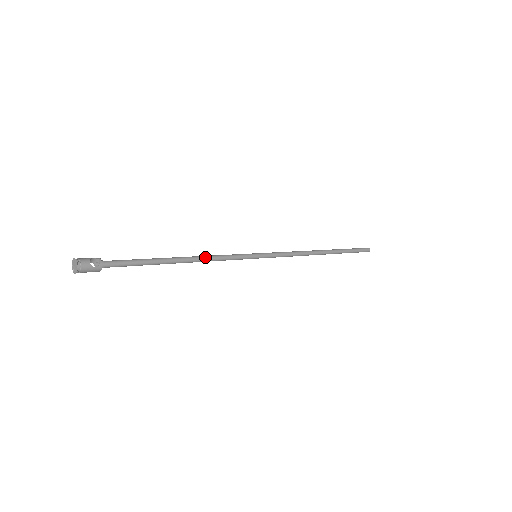
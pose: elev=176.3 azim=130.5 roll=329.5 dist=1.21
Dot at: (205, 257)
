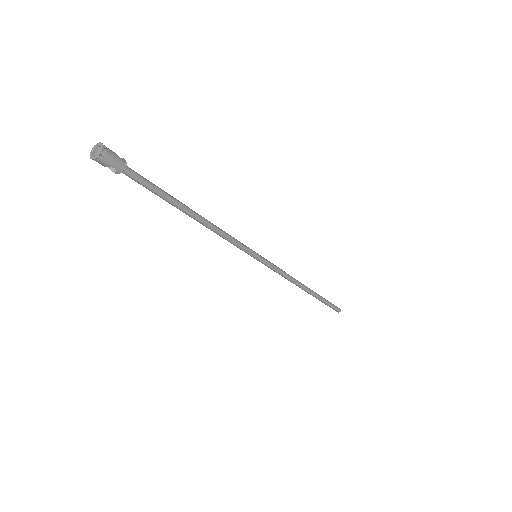
Dot at: (215, 225)
